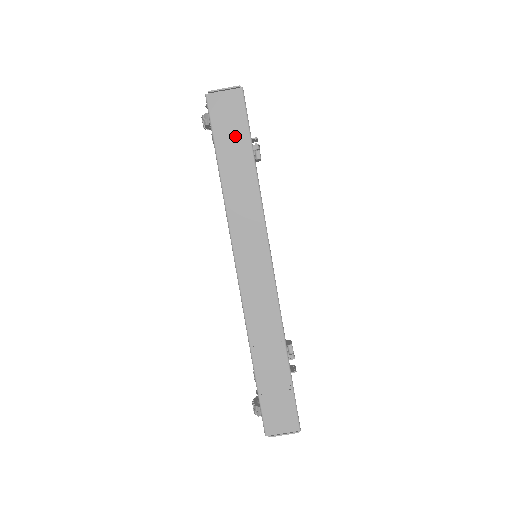
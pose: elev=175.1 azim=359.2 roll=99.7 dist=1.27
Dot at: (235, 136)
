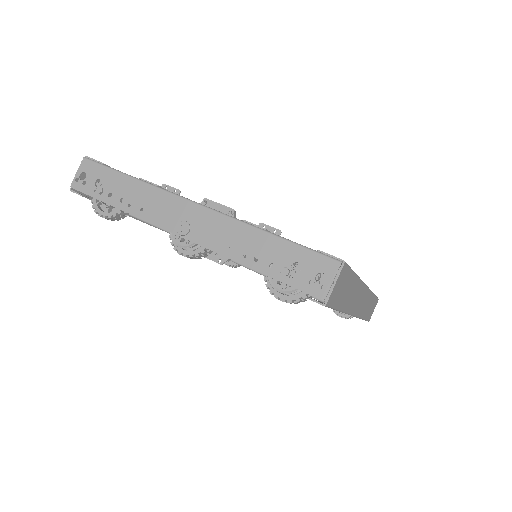
Dot at: (346, 286)
